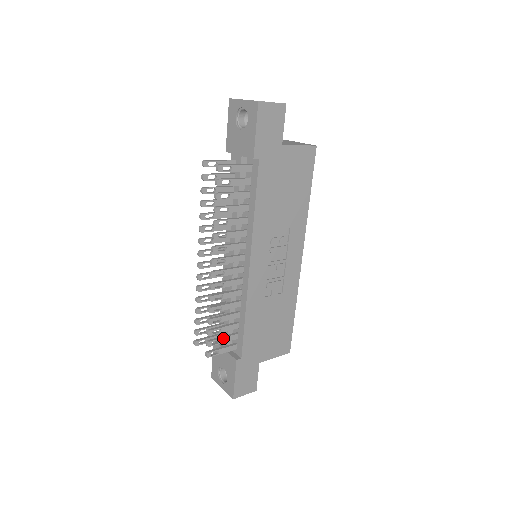
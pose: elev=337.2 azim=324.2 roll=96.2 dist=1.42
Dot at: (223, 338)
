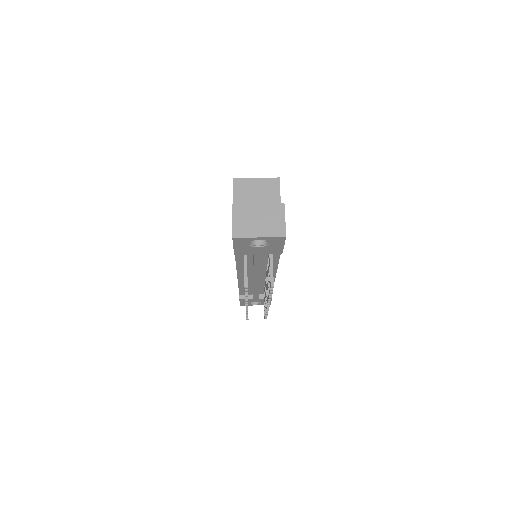
Dot at: occluded
